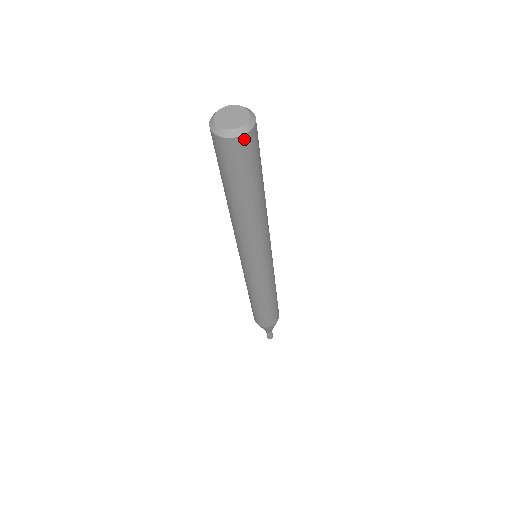
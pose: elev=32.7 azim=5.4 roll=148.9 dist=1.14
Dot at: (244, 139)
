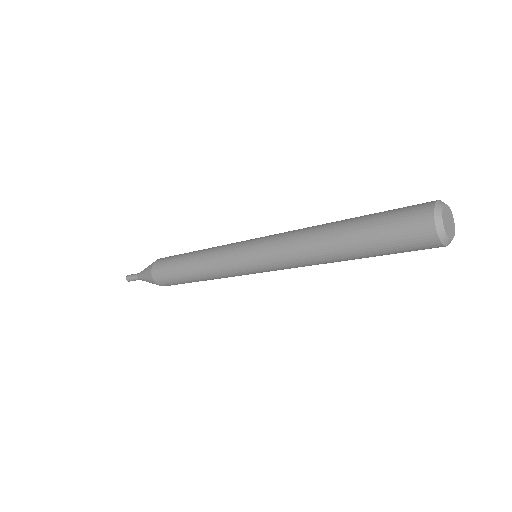
Dot at: (438, 246)
